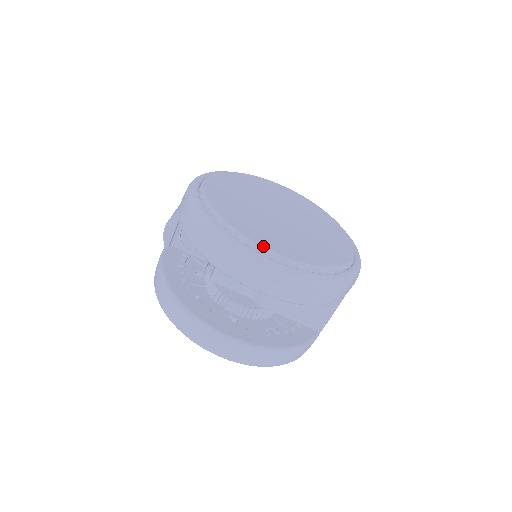
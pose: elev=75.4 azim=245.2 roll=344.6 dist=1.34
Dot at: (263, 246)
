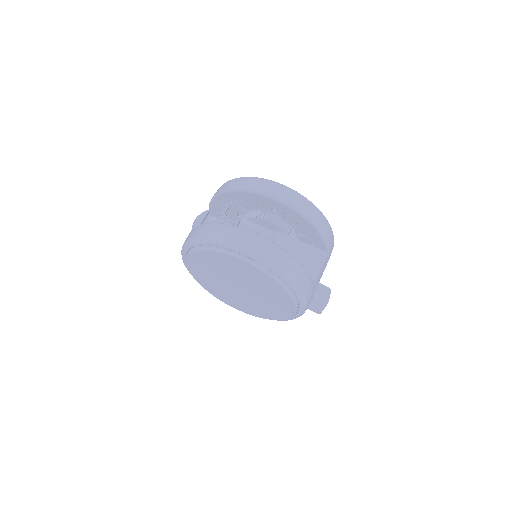
Dot at: occluded
